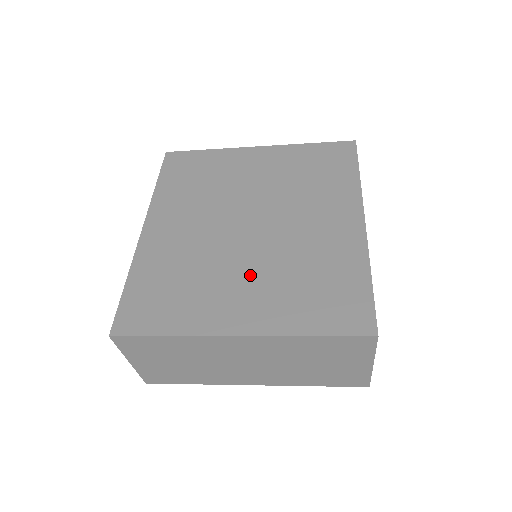
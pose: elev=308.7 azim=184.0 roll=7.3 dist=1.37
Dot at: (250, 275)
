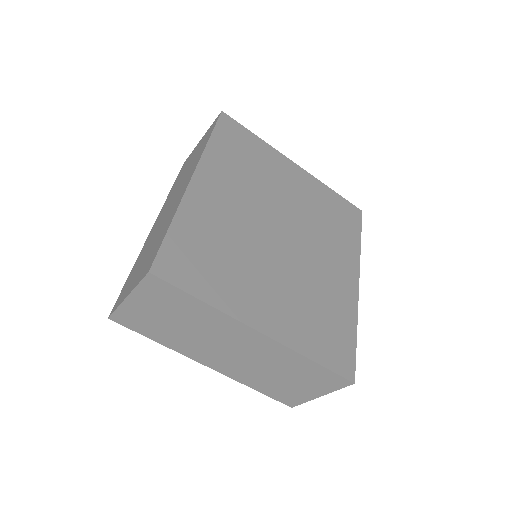
Dot at: (277, 282)
